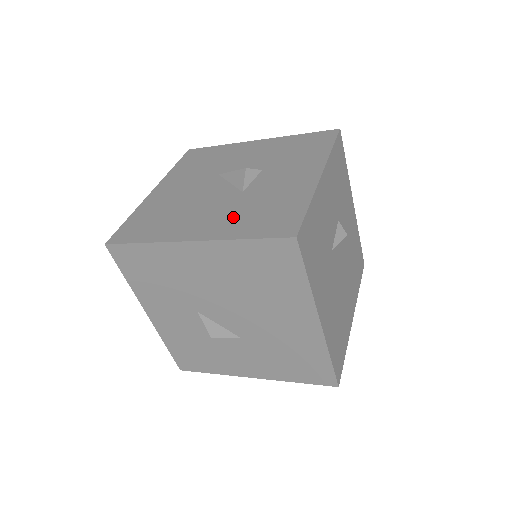
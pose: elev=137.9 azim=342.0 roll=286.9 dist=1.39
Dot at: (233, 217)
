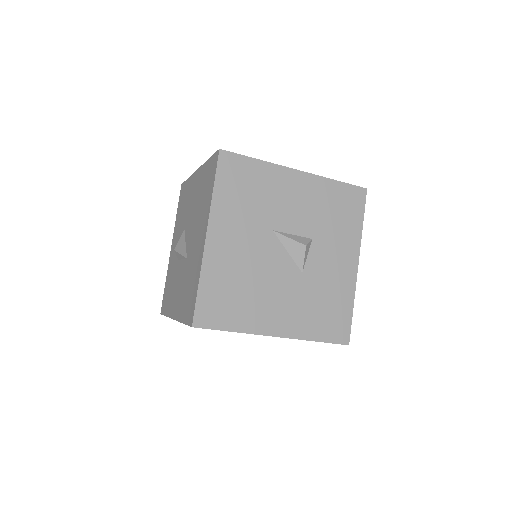
Dot at: (303, 311)
